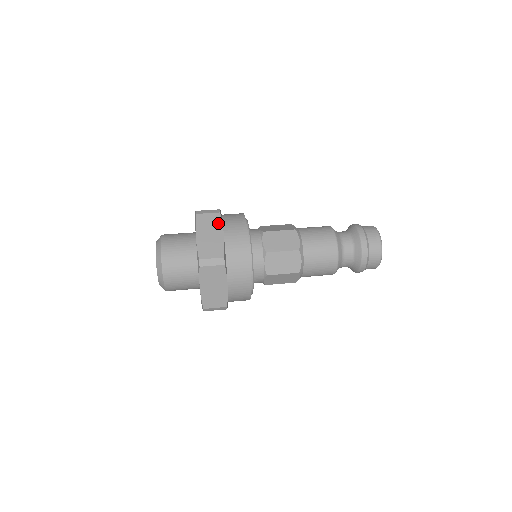
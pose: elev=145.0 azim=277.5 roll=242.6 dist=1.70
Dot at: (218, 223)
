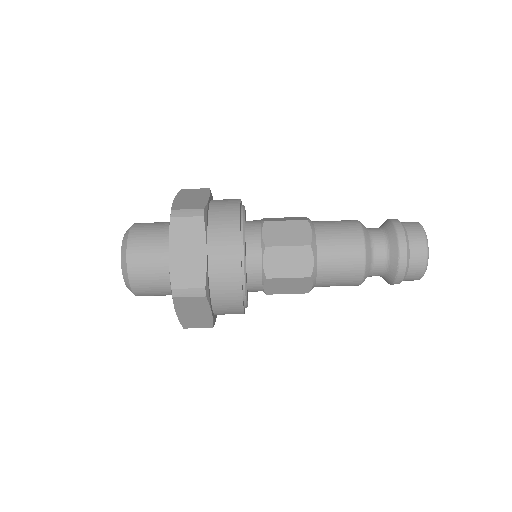
Dot at: (204, 305)
